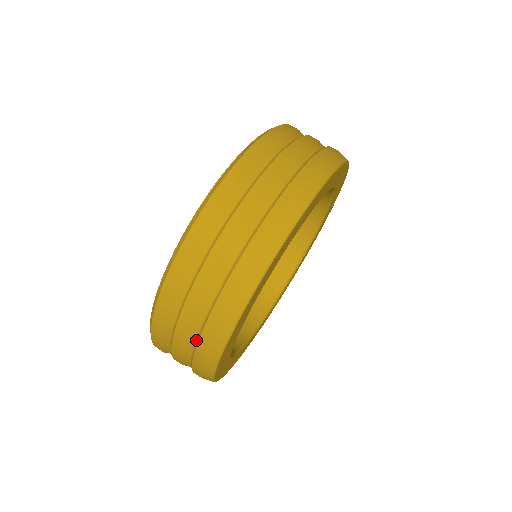
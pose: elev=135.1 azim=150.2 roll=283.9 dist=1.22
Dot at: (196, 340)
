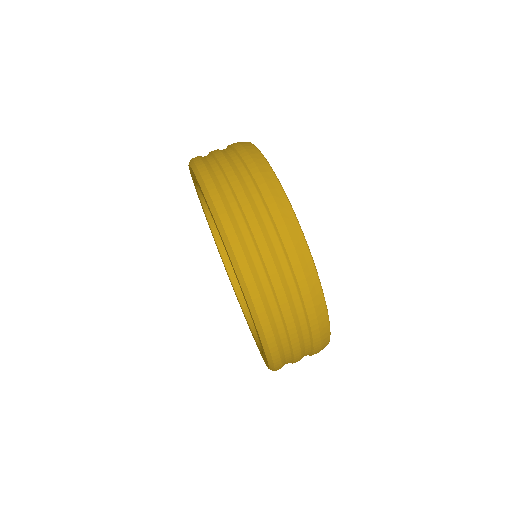
Dot at: occluded
